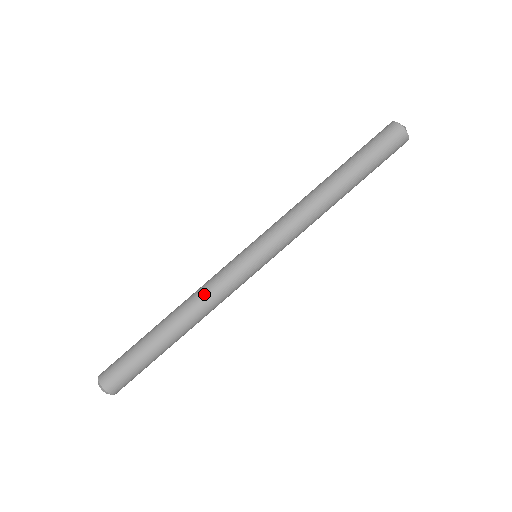
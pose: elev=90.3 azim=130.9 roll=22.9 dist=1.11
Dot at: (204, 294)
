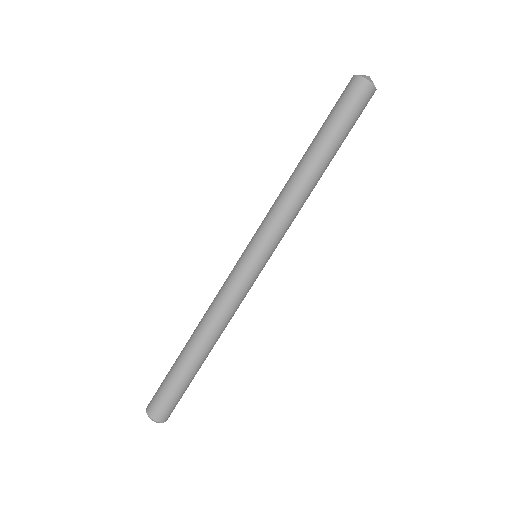
Dot at: (214, 306)
